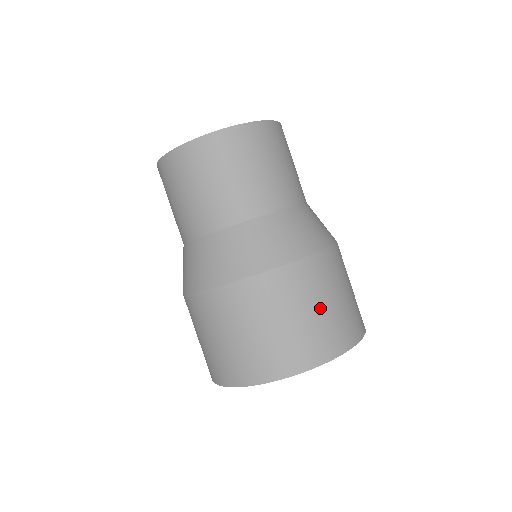
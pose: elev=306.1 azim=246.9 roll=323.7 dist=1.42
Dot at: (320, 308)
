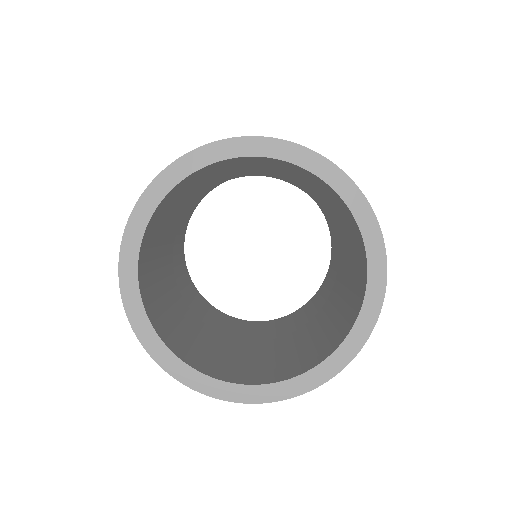
Dot at: occluded
